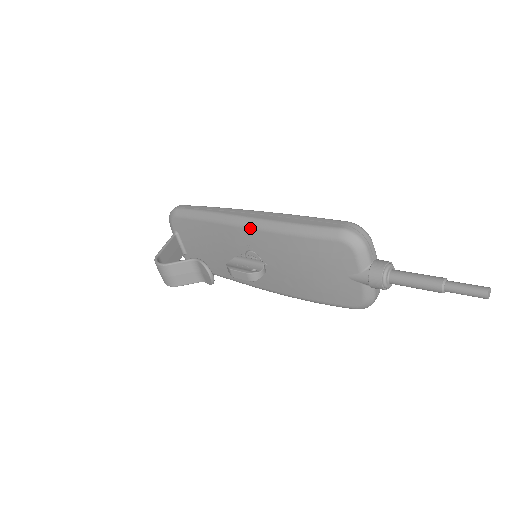
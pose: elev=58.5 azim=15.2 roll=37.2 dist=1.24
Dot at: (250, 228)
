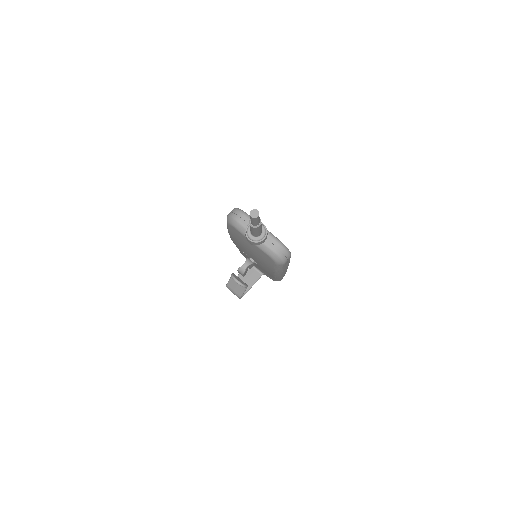
Dot at: occluded
